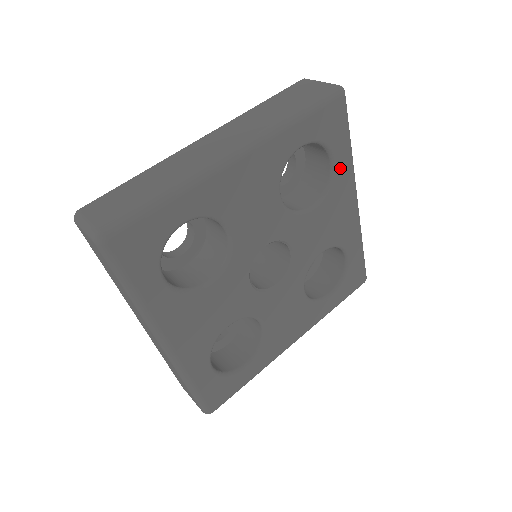
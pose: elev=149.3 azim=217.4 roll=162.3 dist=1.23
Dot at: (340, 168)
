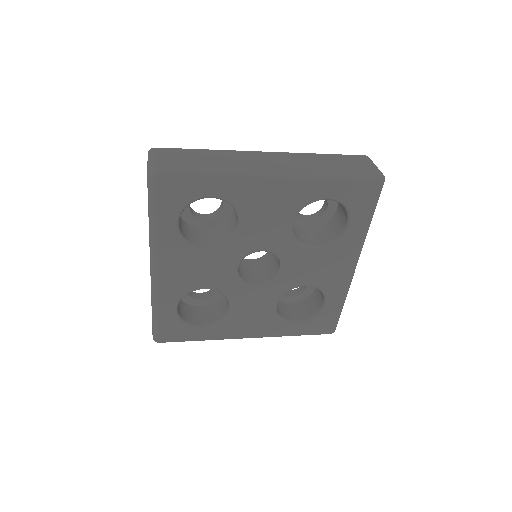
Dot at: (352, 233)
